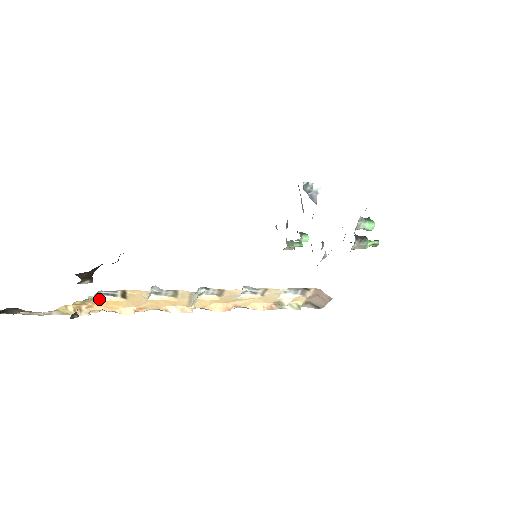
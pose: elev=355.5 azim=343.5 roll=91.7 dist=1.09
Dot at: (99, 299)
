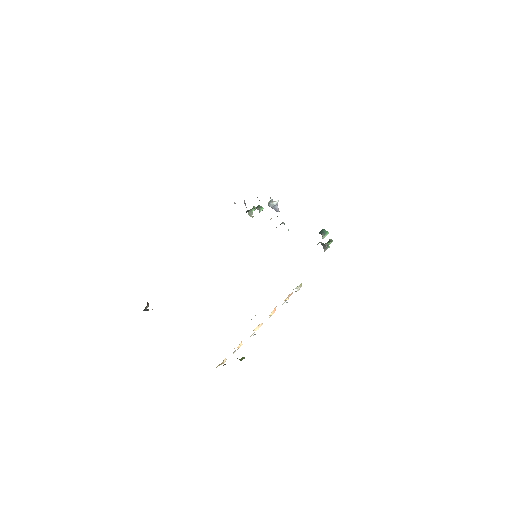
Dot at: occluded
